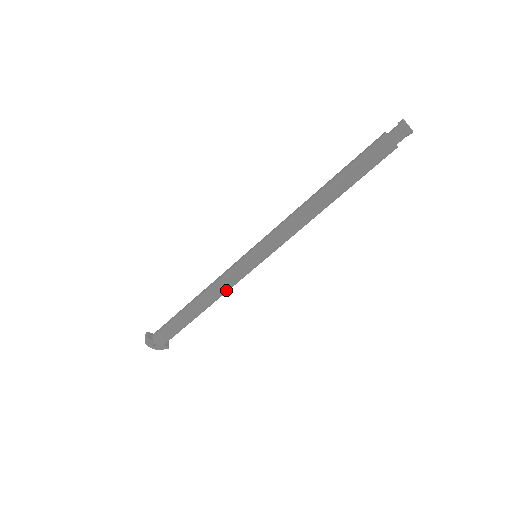
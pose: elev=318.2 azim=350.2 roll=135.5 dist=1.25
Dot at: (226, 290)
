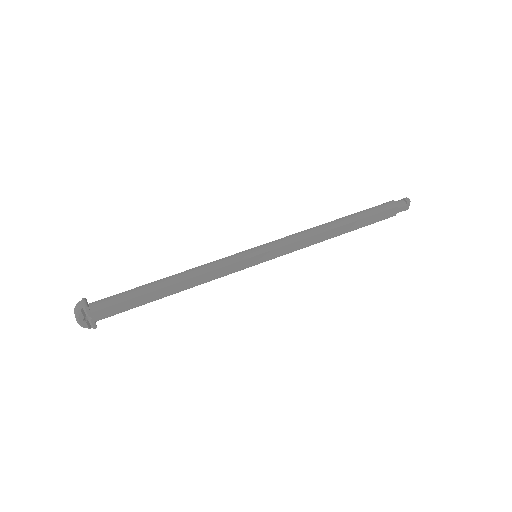
Dot at: (210, 279)
